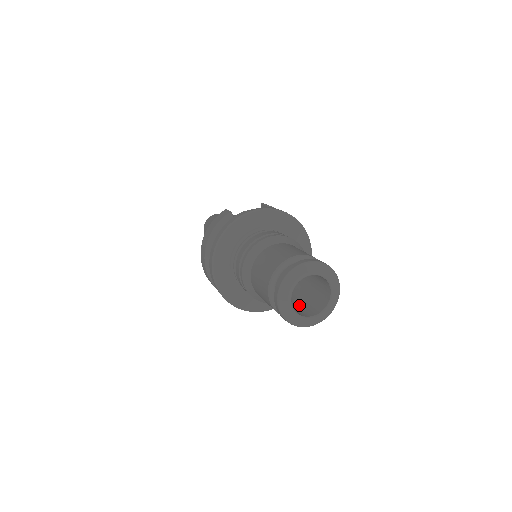
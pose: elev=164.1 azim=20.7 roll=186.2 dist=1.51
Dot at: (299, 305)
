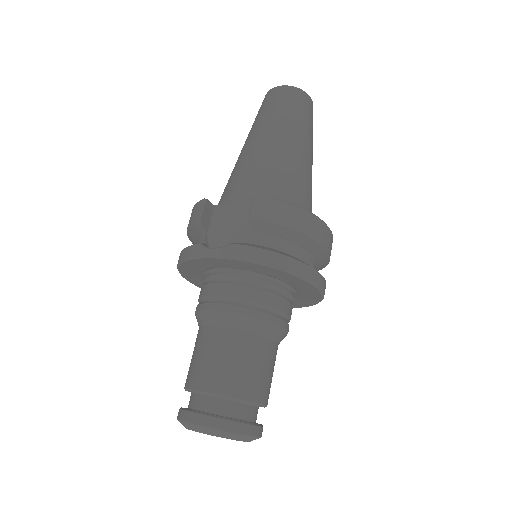
Dot at: occluded
